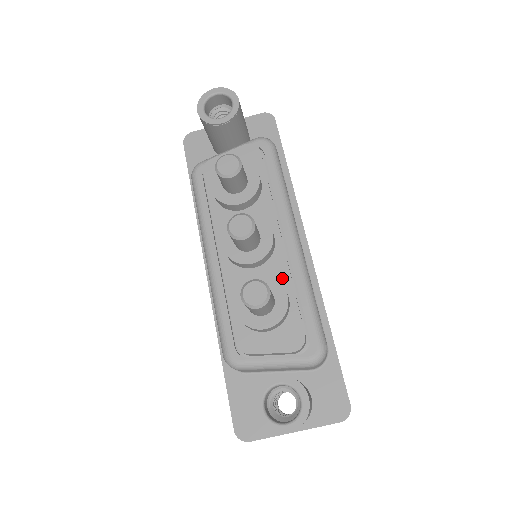
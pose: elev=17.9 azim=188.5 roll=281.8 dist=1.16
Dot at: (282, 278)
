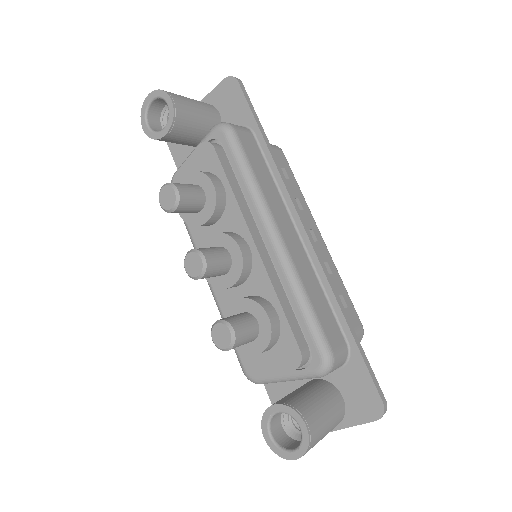
Dot at: (266, 292)
